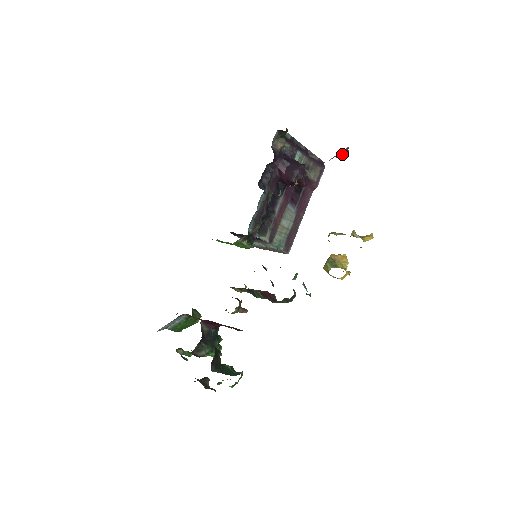
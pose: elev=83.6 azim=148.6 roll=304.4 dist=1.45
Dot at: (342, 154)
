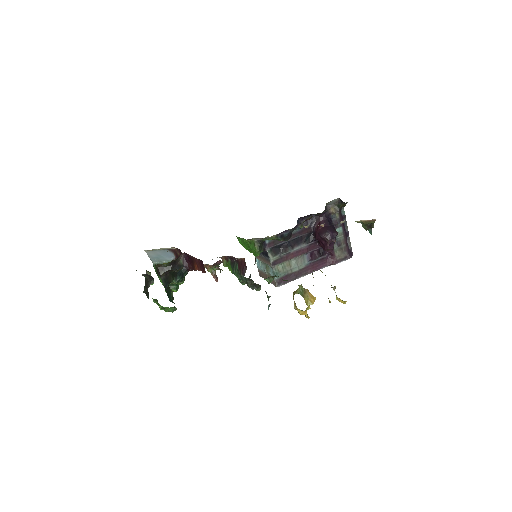
Dot at: (368, 225)
